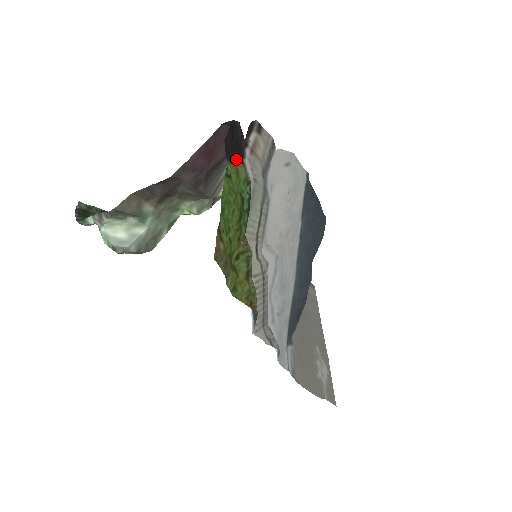
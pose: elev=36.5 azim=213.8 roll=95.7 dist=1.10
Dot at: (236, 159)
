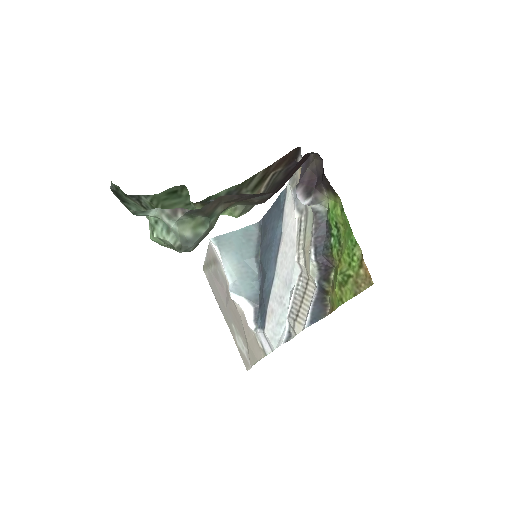
Dot at: (328, 191)
